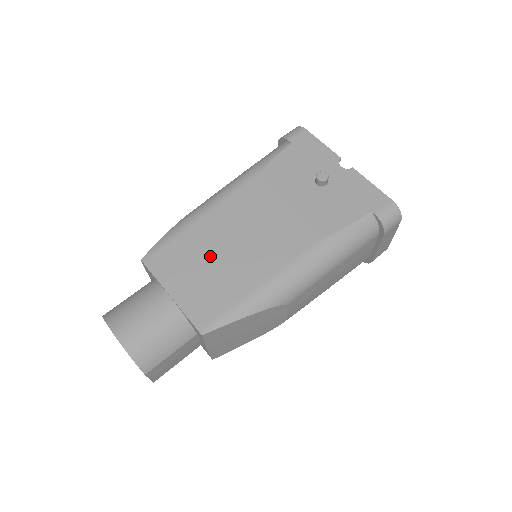
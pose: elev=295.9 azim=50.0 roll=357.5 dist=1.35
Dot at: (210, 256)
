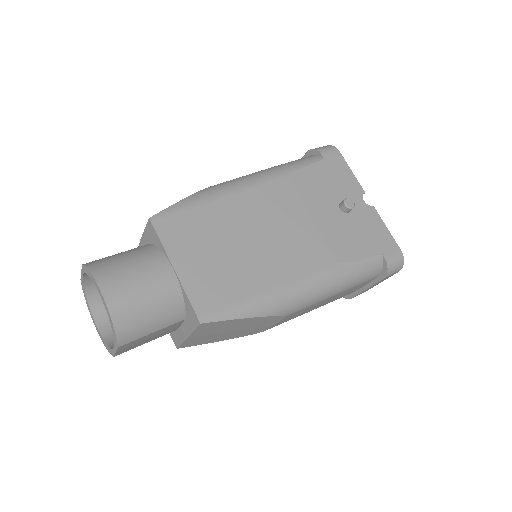
Dot at: (225, 241)
